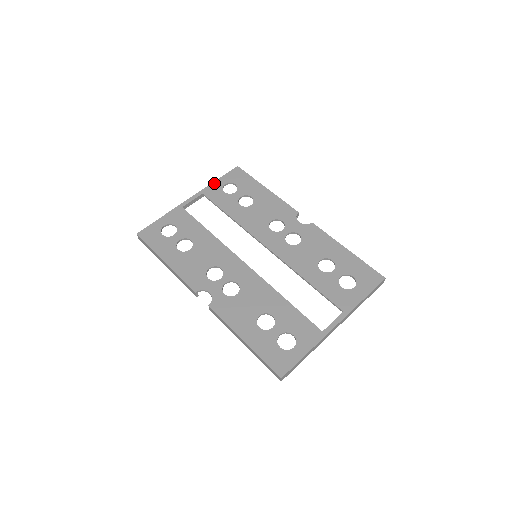
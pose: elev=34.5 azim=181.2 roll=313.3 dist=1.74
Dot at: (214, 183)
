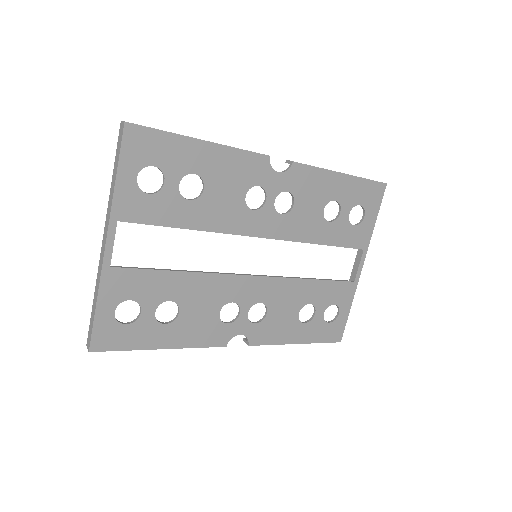
Dot at: (118, 188)
